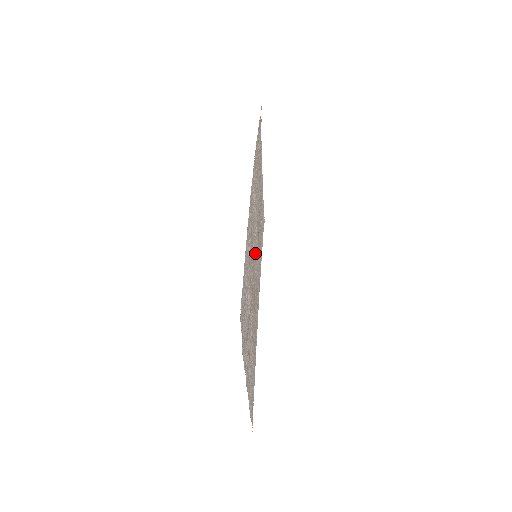
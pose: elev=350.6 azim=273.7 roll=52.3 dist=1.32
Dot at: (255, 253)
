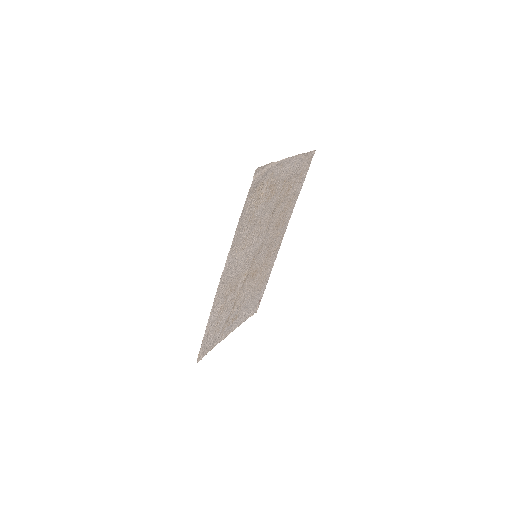
Dot at: (254, 257)
